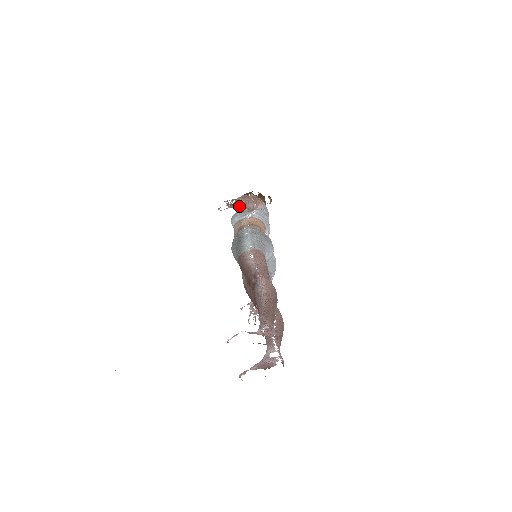
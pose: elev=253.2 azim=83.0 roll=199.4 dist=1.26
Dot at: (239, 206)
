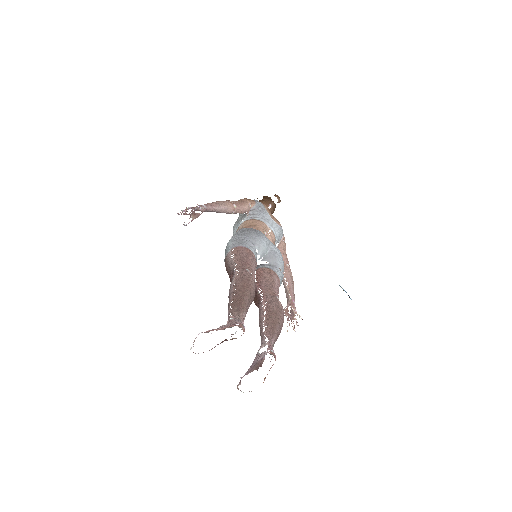
Dot at: occluded
